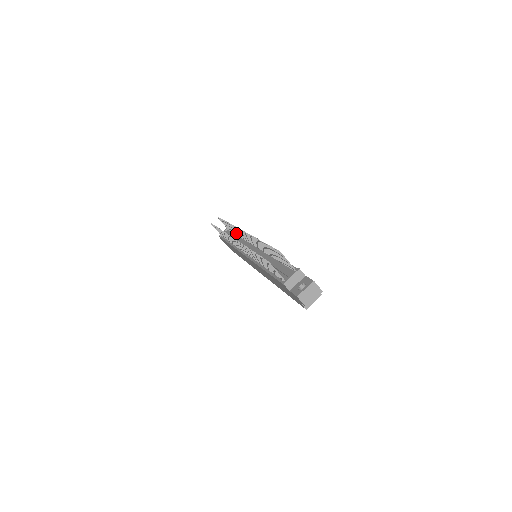
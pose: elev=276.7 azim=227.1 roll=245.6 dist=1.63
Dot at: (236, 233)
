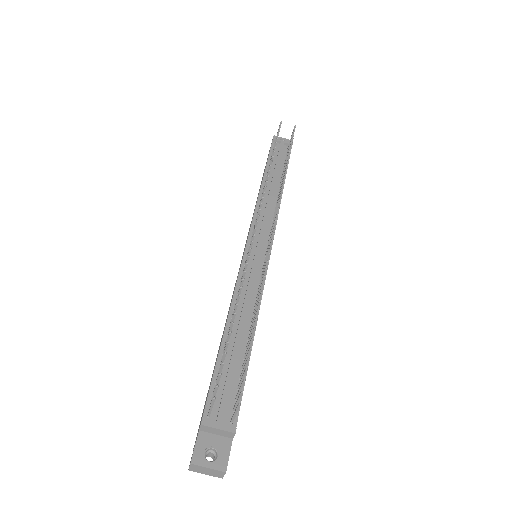
Dot at: occluded
